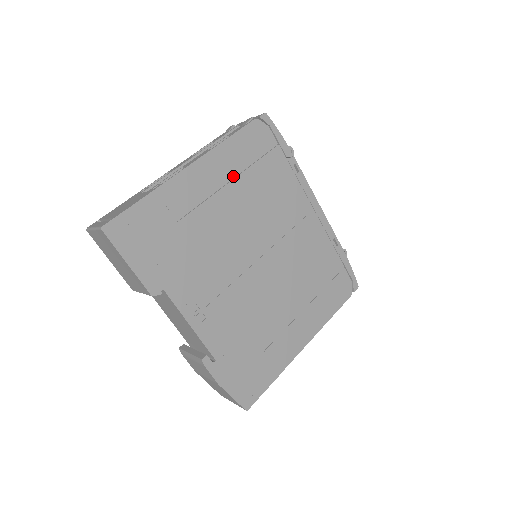
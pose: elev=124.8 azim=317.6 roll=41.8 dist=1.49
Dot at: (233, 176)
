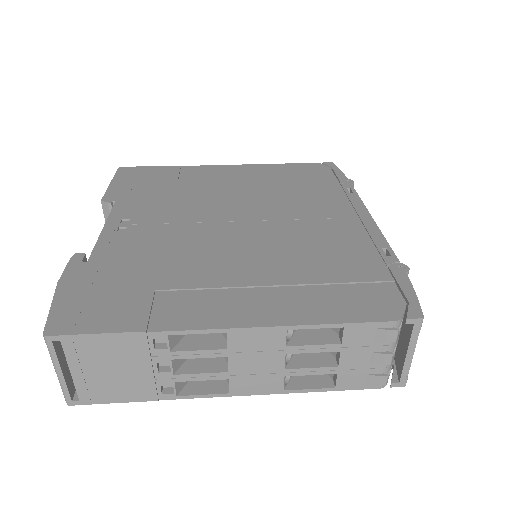
Dot at: (262, 178)
